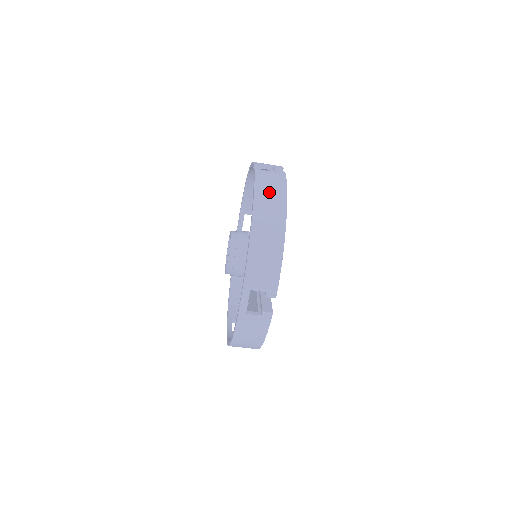
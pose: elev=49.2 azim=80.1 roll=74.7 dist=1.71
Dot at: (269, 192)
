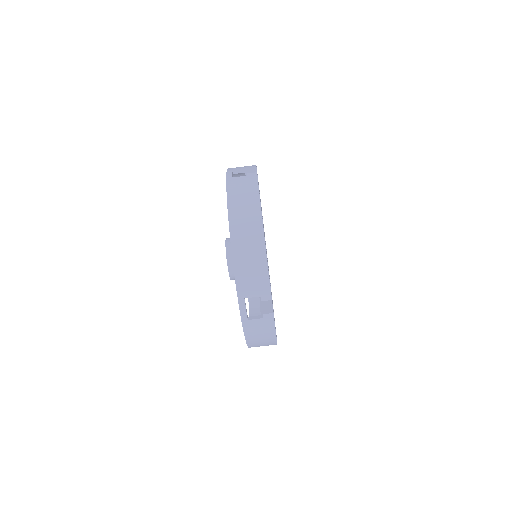
Dot at: occluded
